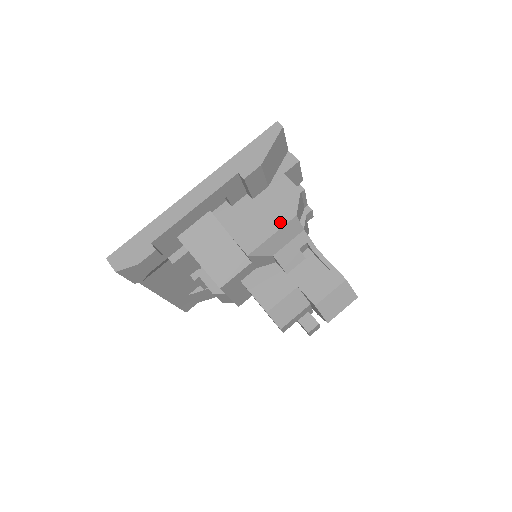
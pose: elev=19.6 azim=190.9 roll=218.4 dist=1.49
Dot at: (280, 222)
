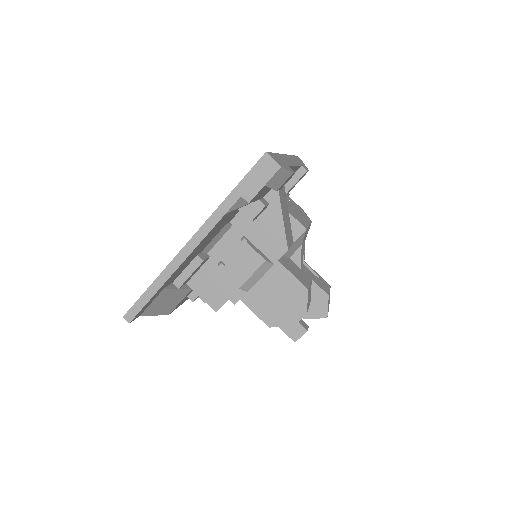
Dot at: (307, 220)
